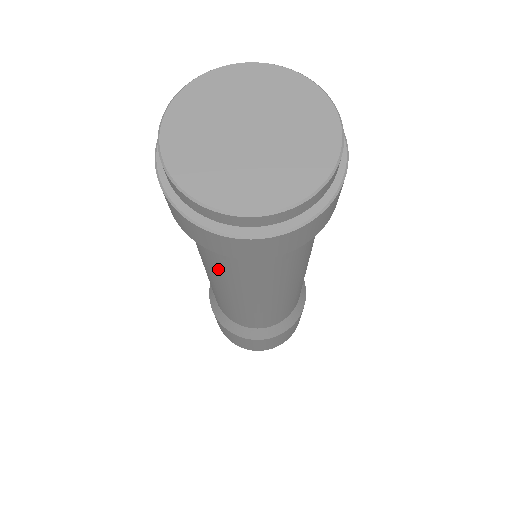
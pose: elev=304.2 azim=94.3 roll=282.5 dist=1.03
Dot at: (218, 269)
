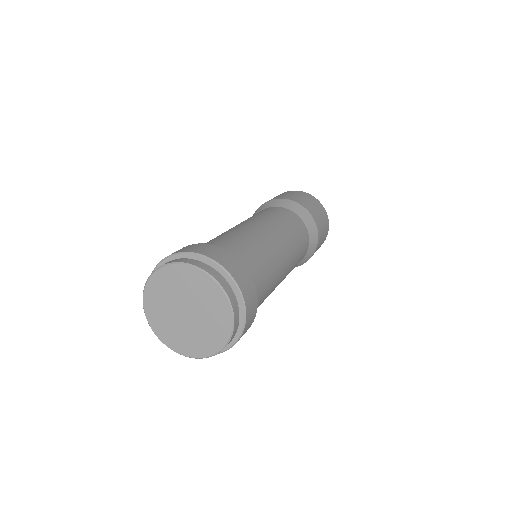
Dot at: occluded
